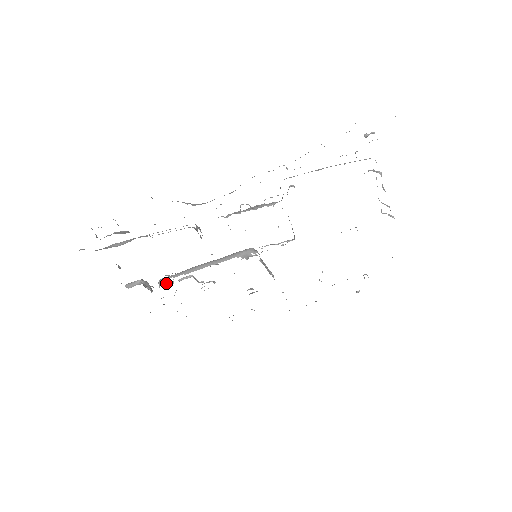
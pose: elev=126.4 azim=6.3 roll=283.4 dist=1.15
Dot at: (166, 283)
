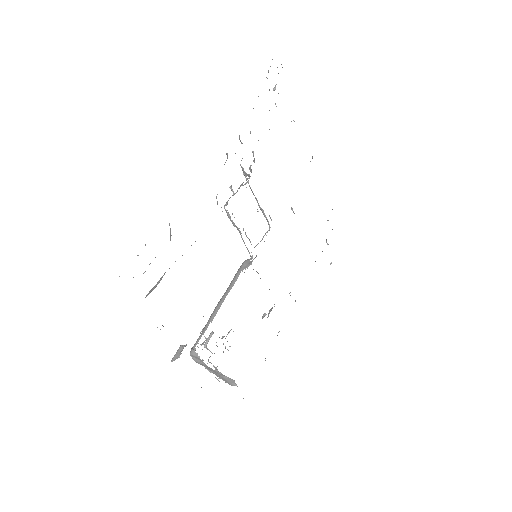
Dot at: occluded
